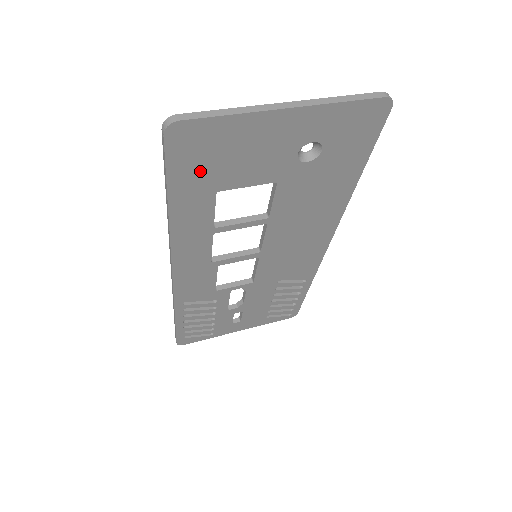
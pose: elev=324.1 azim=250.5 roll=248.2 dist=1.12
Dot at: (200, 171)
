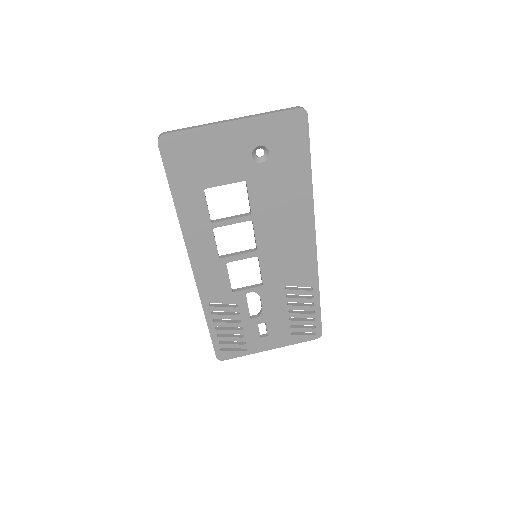
Dot at: (188, 171)
